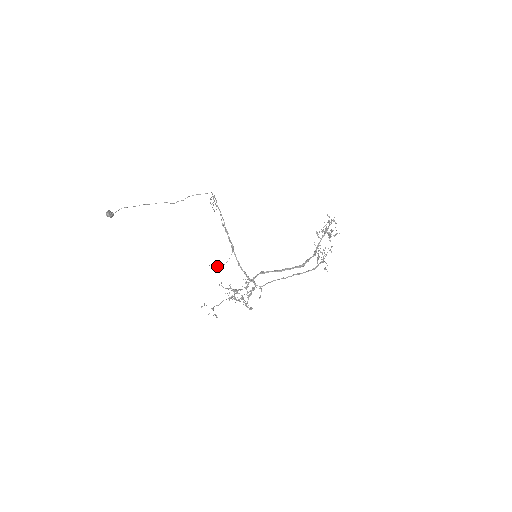
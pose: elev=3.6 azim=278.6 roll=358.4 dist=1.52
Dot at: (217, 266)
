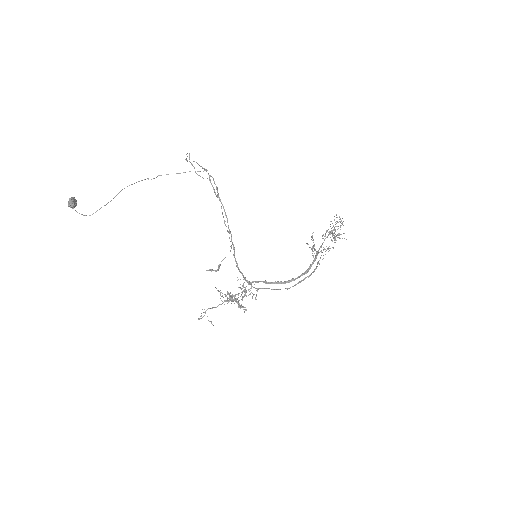
Dot at: (215, 270)
